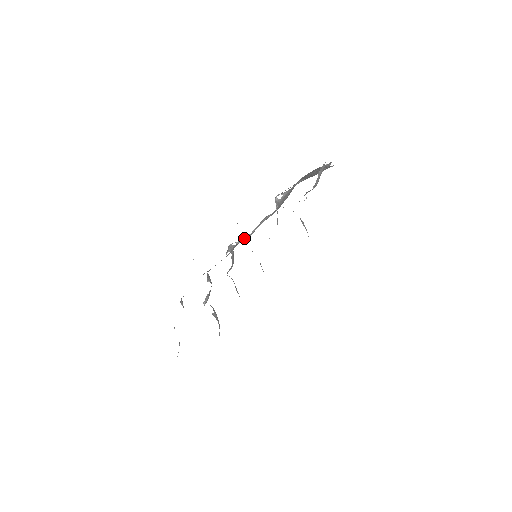
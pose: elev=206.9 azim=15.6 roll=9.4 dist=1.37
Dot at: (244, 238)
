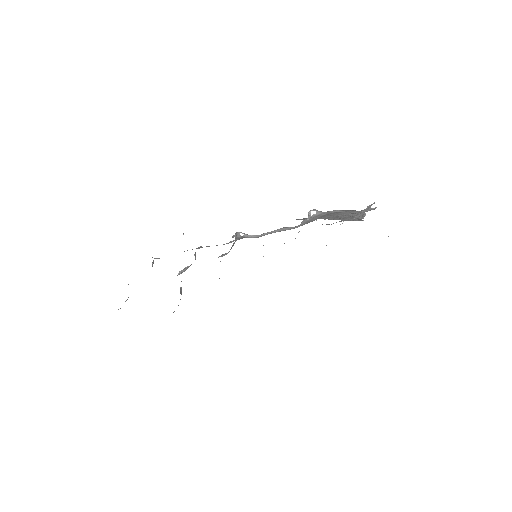
Dot at: (252, 235)
